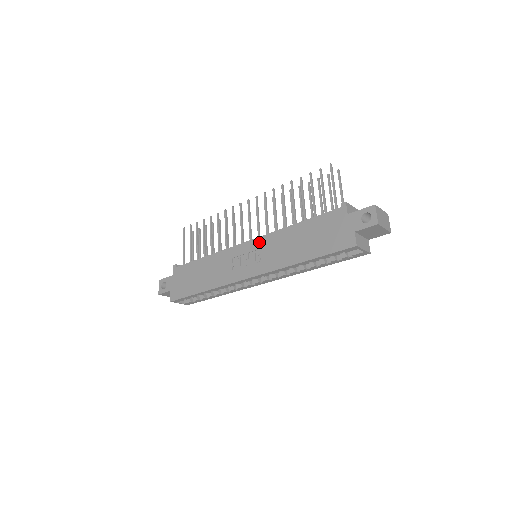
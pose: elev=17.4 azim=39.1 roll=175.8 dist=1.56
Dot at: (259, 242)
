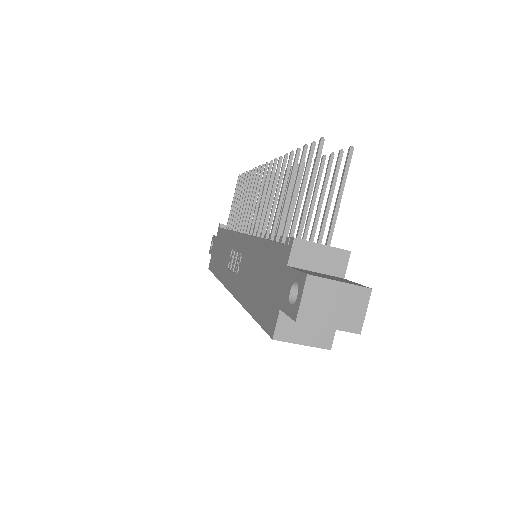
Dot at: (243, 243)
